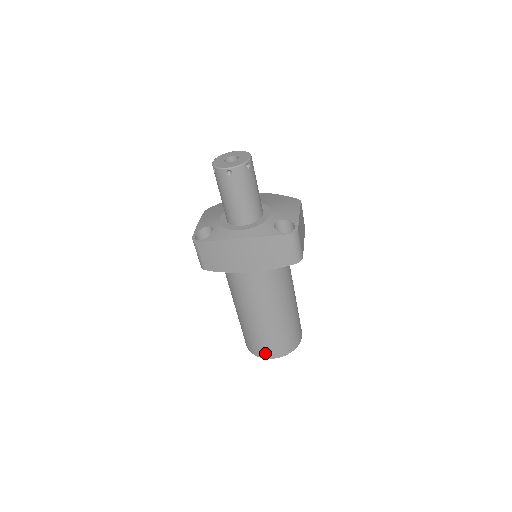
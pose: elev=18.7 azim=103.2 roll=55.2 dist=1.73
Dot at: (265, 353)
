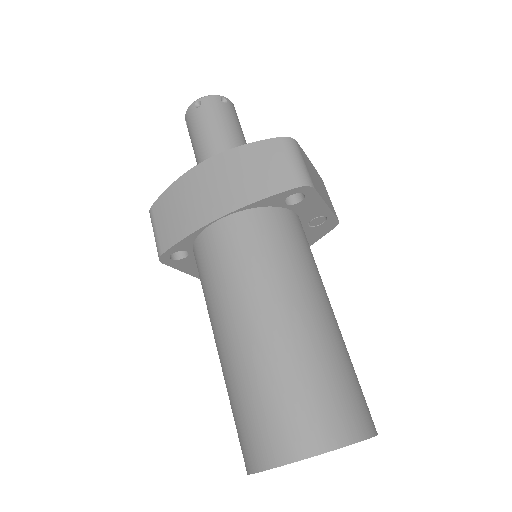
Dot at: (273, 444)
